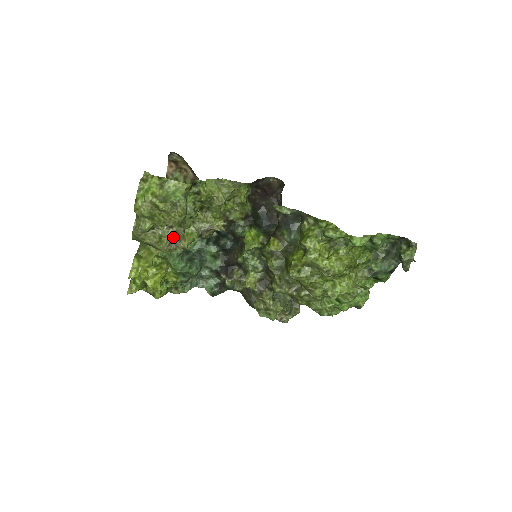
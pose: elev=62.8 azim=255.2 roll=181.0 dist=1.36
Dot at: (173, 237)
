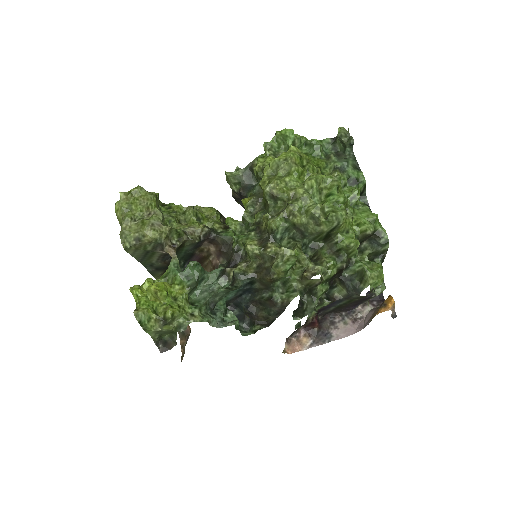
Dot at: (154, 219)
